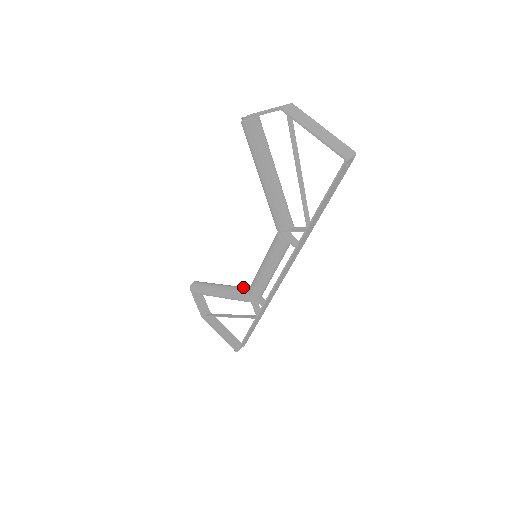
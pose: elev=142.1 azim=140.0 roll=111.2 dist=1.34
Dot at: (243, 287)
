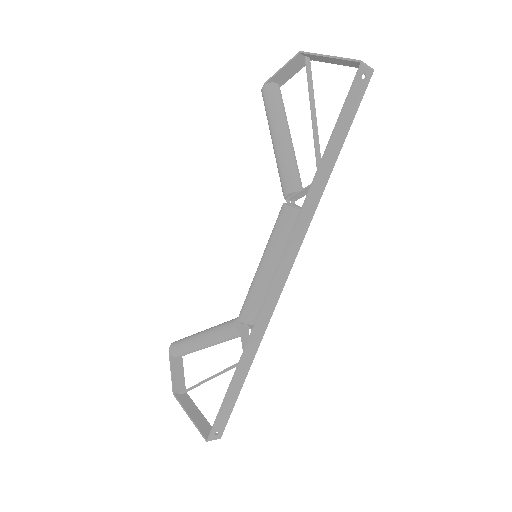
Dot at: occluded
